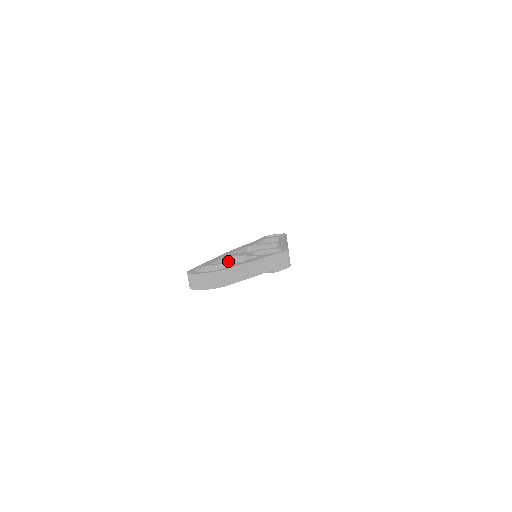
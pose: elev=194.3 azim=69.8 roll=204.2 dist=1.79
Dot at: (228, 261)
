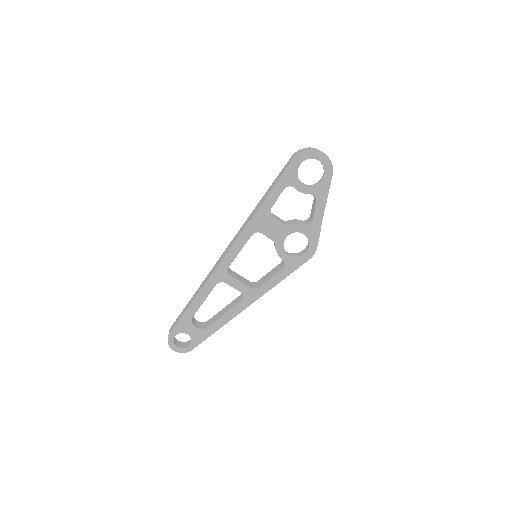
Dot at: occluded
